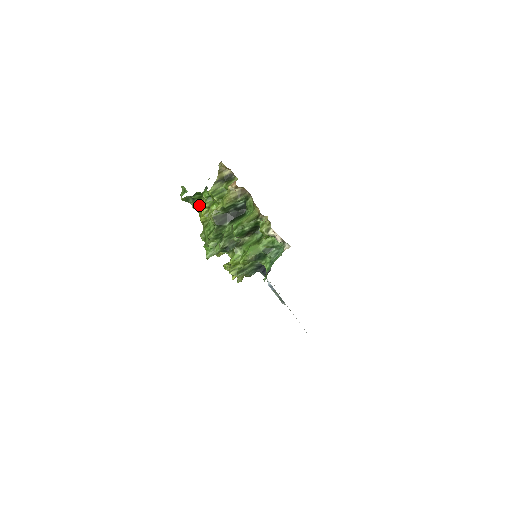
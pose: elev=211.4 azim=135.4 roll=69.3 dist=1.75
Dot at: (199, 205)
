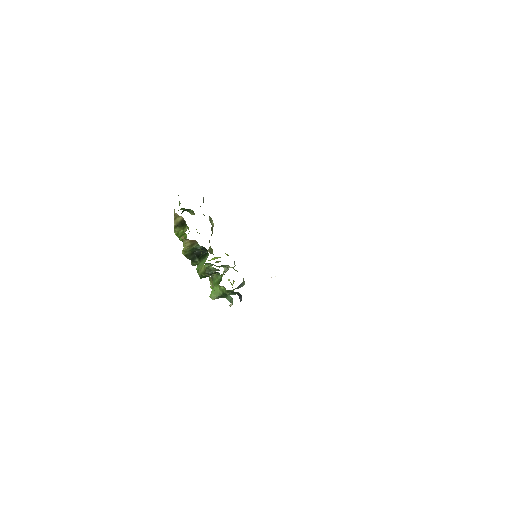
Dot at: occluded
